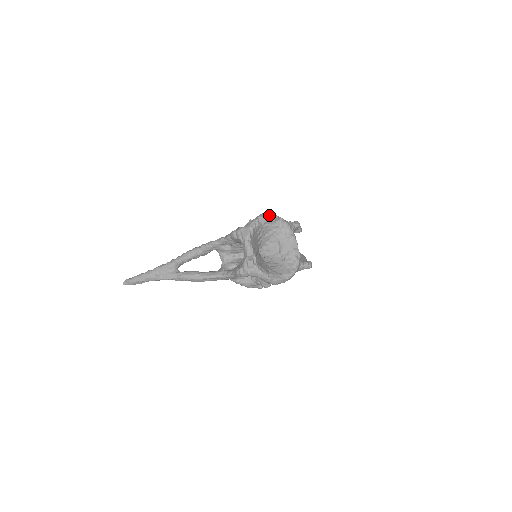
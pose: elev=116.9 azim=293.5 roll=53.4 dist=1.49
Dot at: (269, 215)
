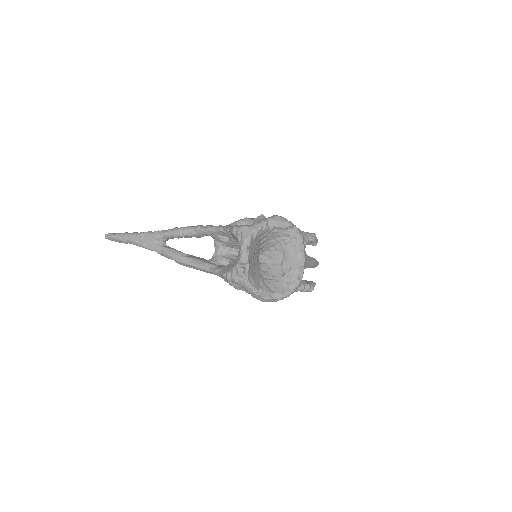
Dot at: (282, 220)
